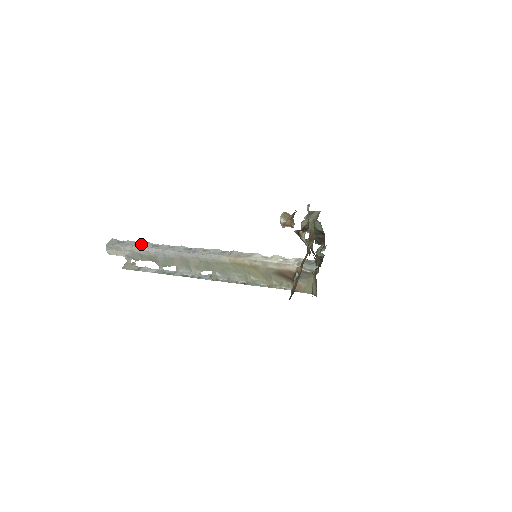
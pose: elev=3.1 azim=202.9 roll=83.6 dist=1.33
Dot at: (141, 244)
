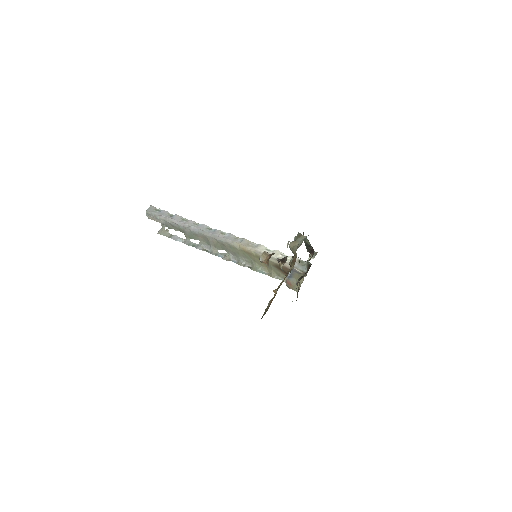
Dot at: (173, 216)
